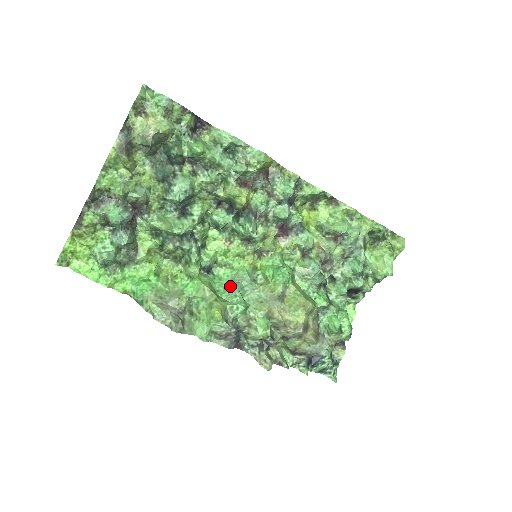
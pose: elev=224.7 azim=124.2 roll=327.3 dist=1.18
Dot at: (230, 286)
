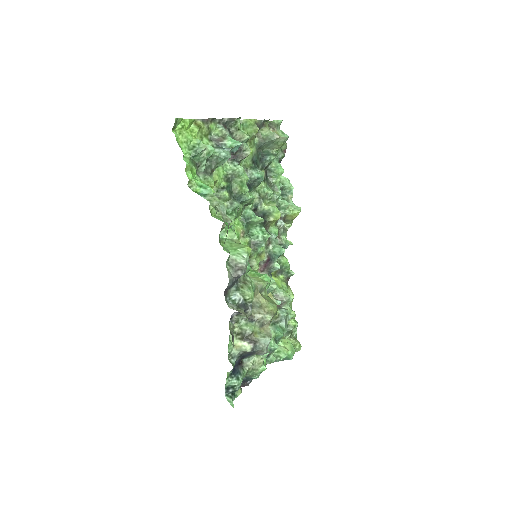
Dot at: occluded
